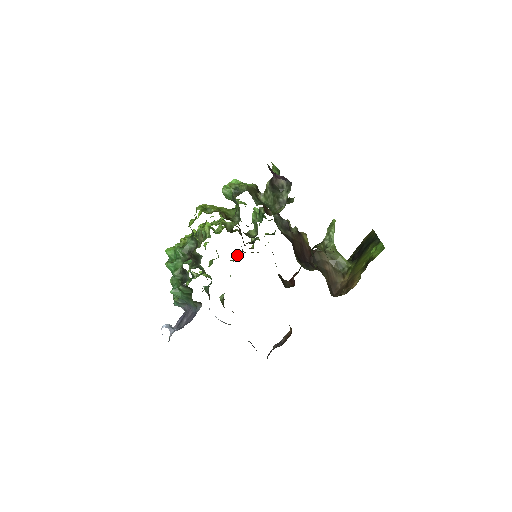
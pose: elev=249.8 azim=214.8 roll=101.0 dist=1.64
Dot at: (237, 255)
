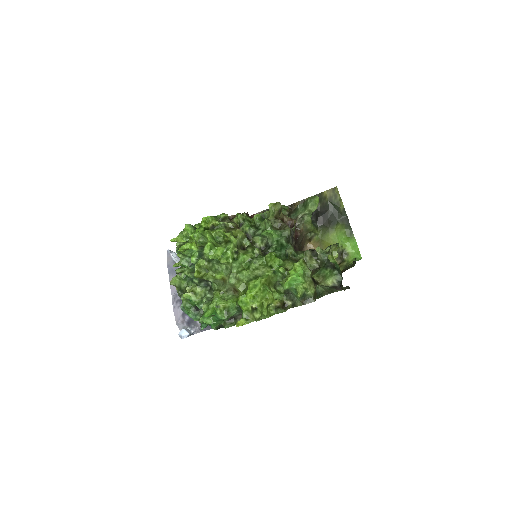
Dot at: occluded
